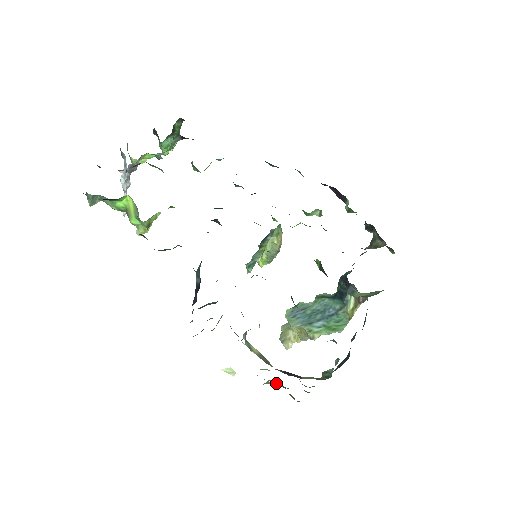
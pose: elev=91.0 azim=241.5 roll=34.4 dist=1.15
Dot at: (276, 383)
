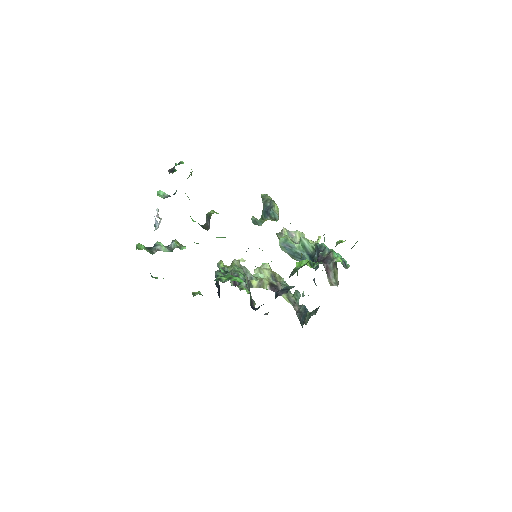
Dot at: (269, 276)
